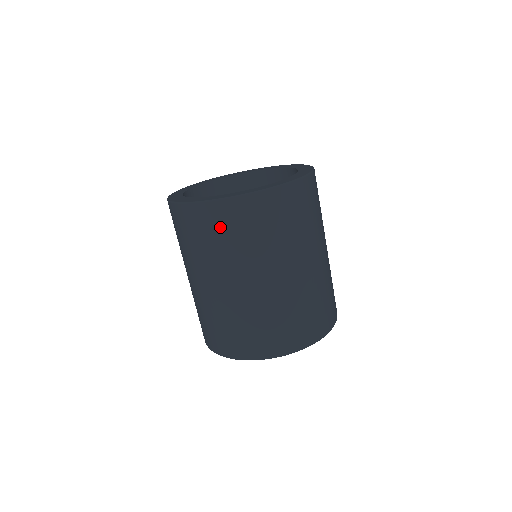
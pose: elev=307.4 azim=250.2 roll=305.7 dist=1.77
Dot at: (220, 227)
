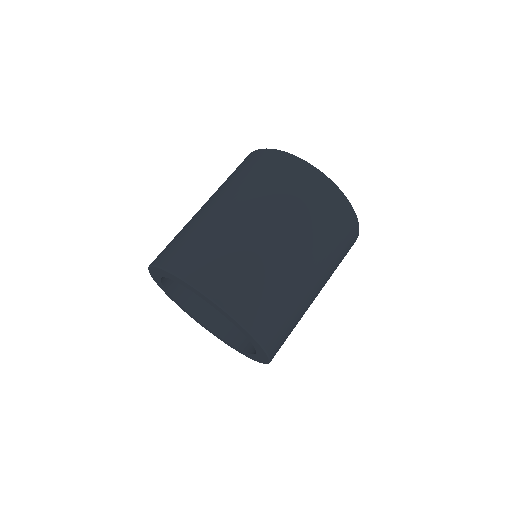
Dot at: (249, 164)
